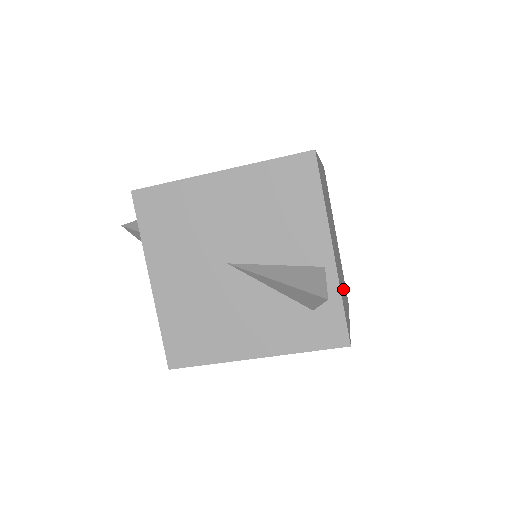
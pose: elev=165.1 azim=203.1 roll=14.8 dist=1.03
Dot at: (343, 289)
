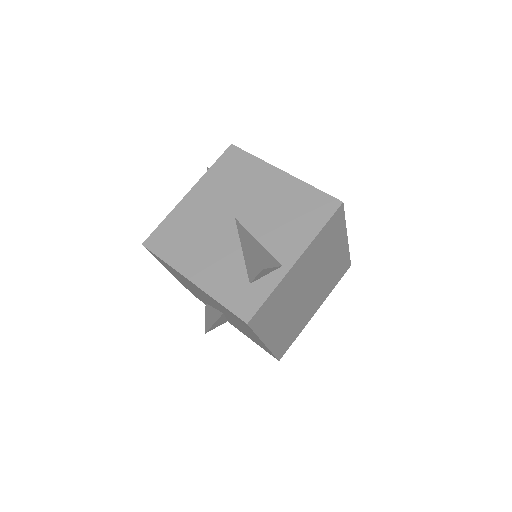
Dot at: (282, 318)
